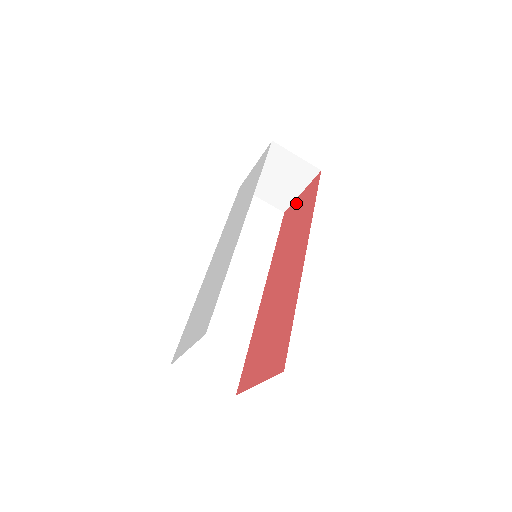
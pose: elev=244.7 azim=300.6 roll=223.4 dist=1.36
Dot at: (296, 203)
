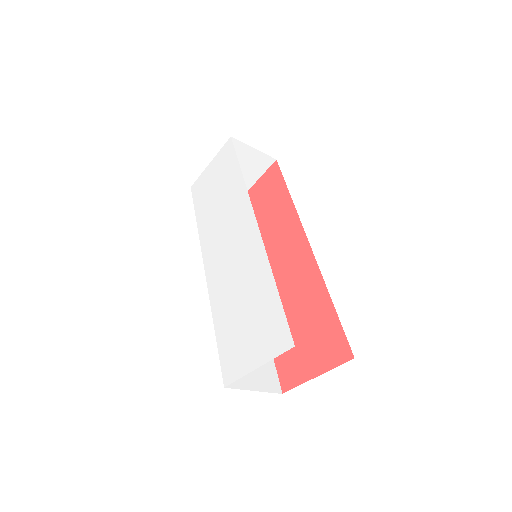
Dot at: (252, 194)
